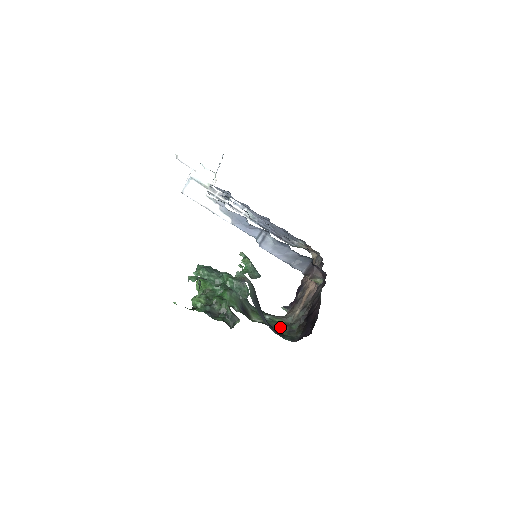
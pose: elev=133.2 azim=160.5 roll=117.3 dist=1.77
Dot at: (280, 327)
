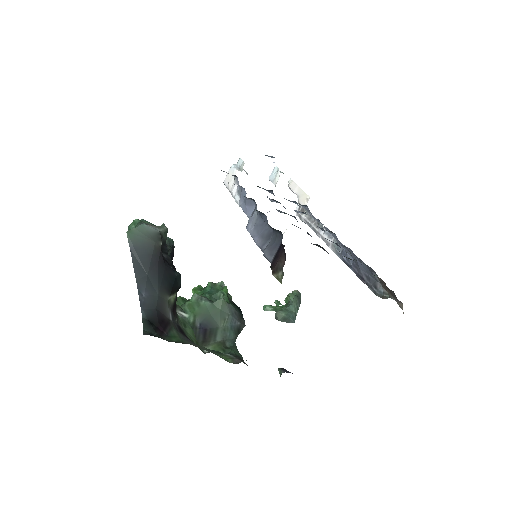
Dot at: (193, 344)
